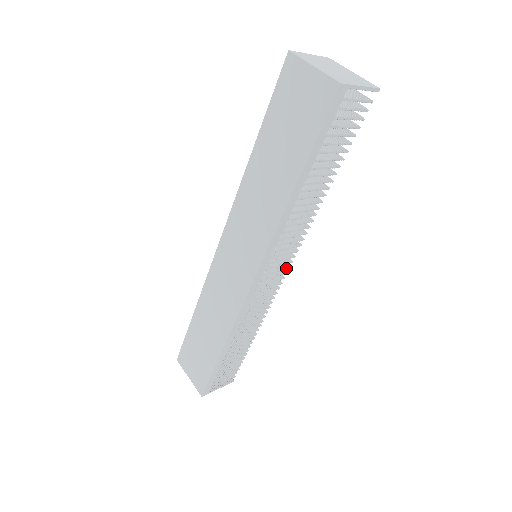
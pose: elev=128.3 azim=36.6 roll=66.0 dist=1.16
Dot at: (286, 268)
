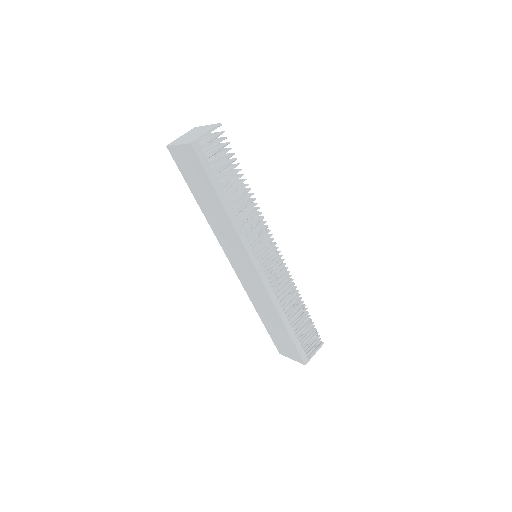
Dot at: (275, 249)
